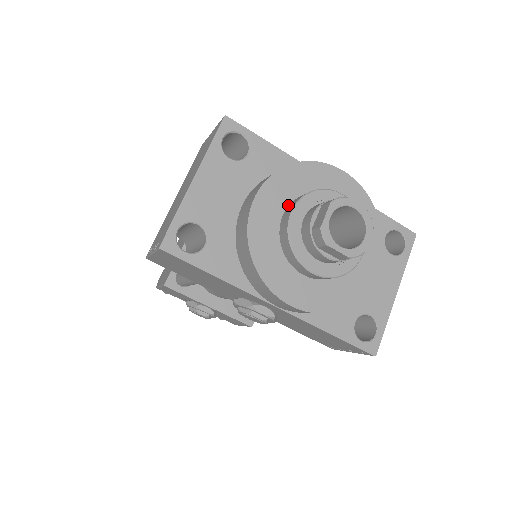
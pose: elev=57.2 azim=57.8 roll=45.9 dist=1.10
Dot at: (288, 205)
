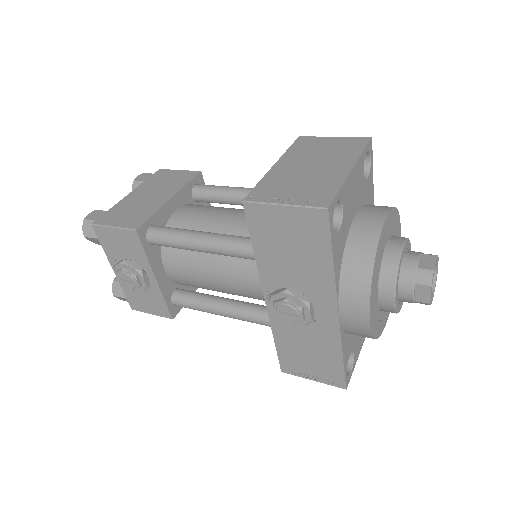
Dot at: (389, 237)
